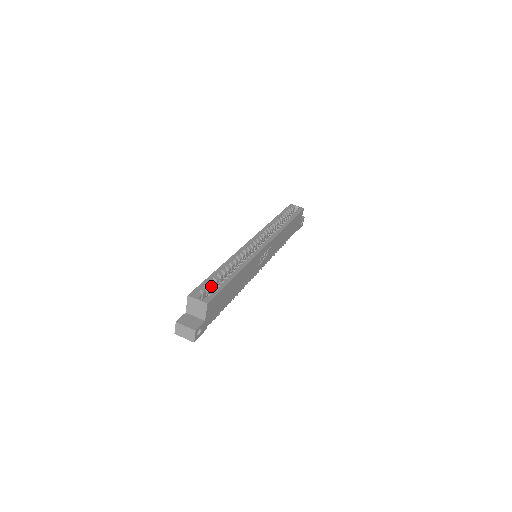
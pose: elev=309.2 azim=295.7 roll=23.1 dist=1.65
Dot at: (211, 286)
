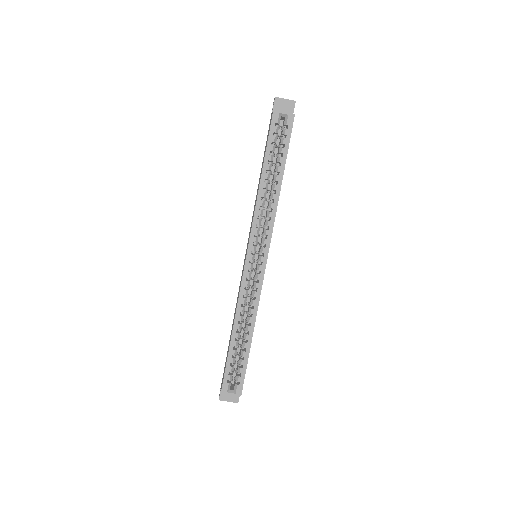
Dot at: (234, 362)
